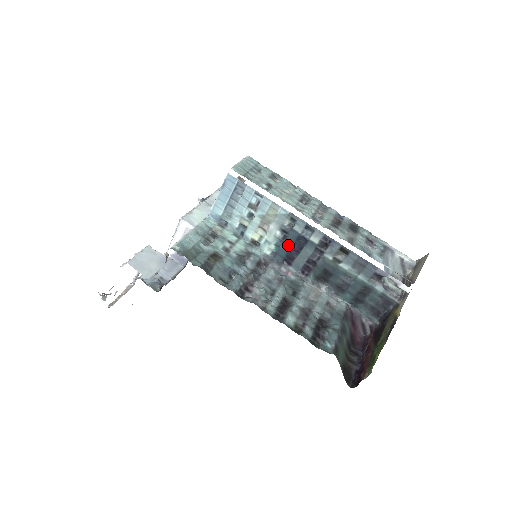
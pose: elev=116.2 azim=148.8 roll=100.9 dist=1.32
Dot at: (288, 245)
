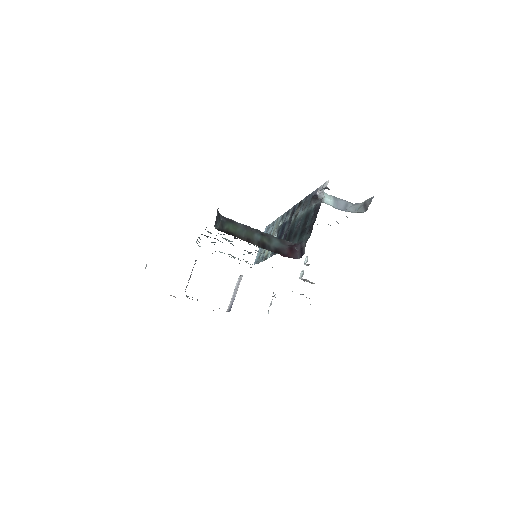
Dot at: (278, 238)
